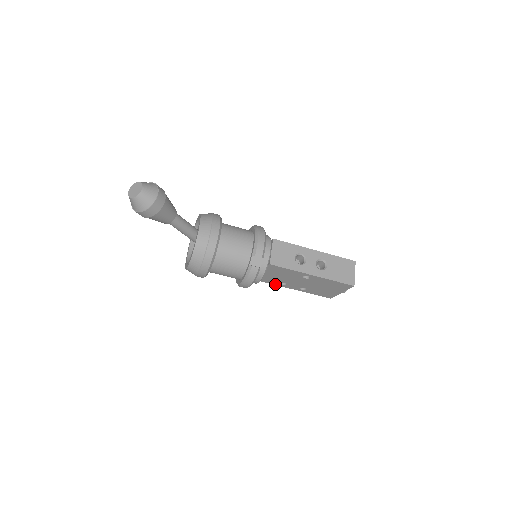
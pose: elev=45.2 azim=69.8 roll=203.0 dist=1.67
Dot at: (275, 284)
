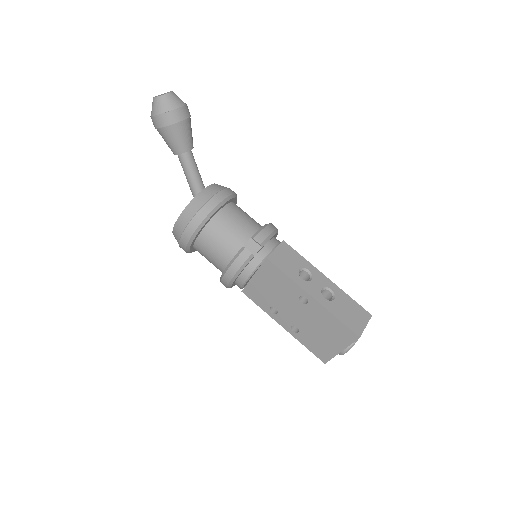
Dot at: (264, 309)
